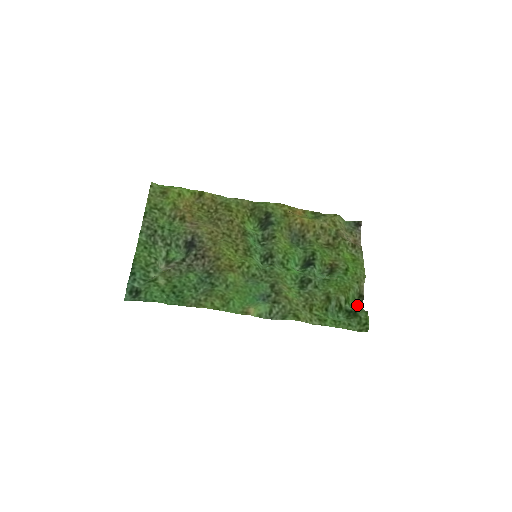
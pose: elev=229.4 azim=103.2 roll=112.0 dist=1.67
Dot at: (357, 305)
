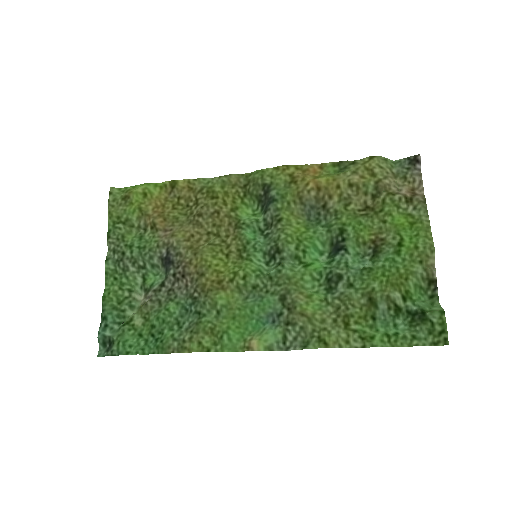
Dot at: (429, 297)
